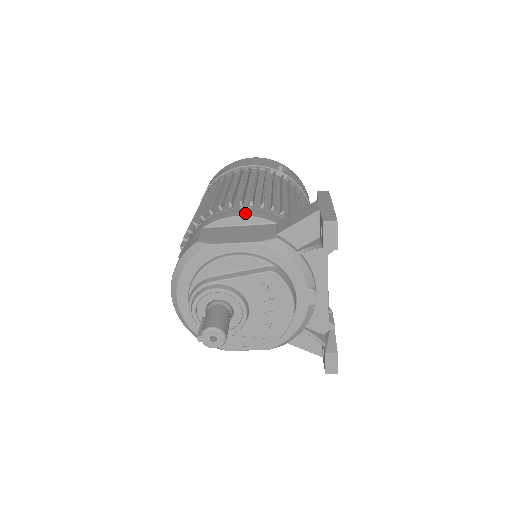
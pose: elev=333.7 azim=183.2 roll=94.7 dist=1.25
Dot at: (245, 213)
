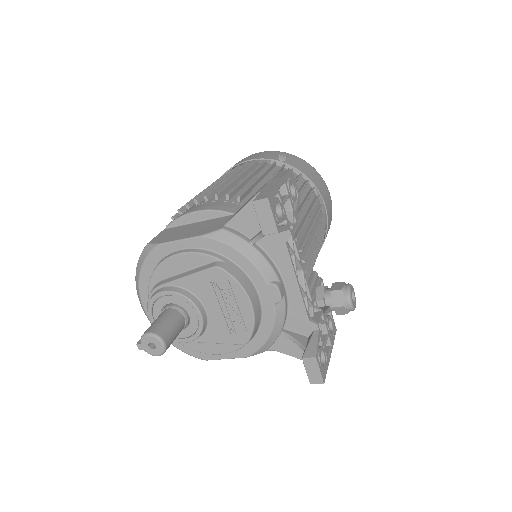
Dot at: (203, 207)
